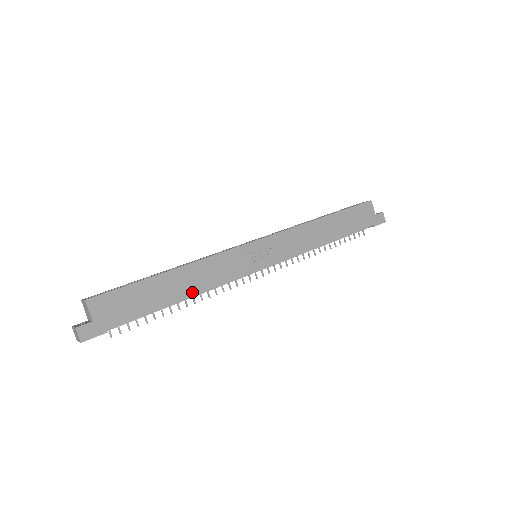
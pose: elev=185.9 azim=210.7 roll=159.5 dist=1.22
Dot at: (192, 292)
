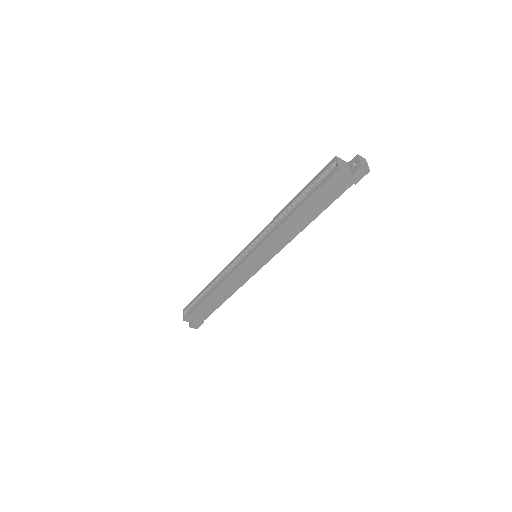
Dot at: (229, 296)
